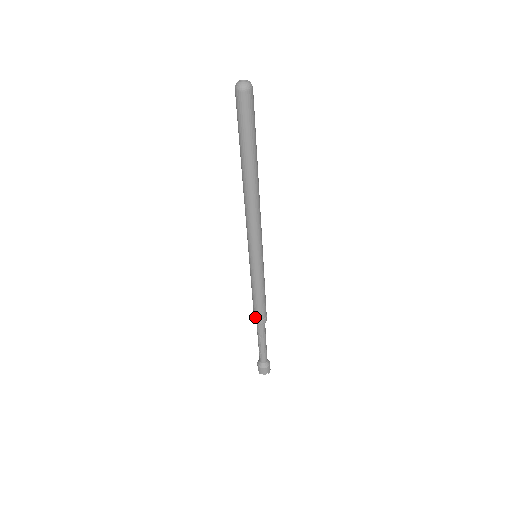
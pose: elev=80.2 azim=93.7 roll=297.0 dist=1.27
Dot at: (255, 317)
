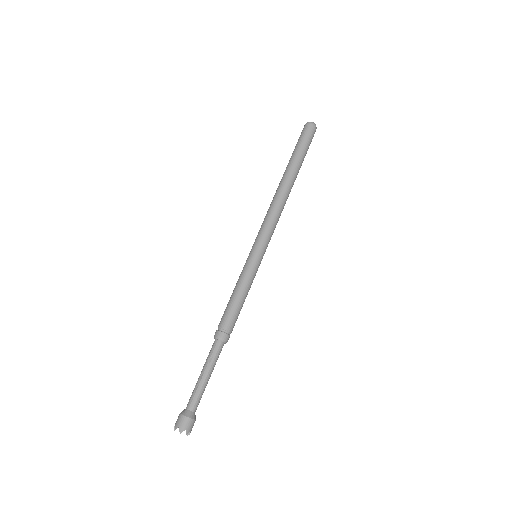
Dot at: (219, 327)
